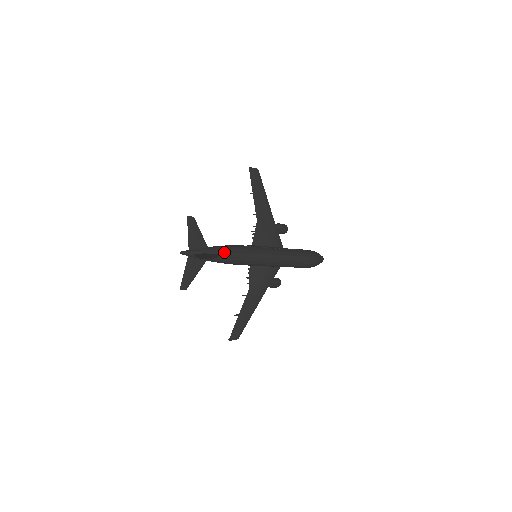
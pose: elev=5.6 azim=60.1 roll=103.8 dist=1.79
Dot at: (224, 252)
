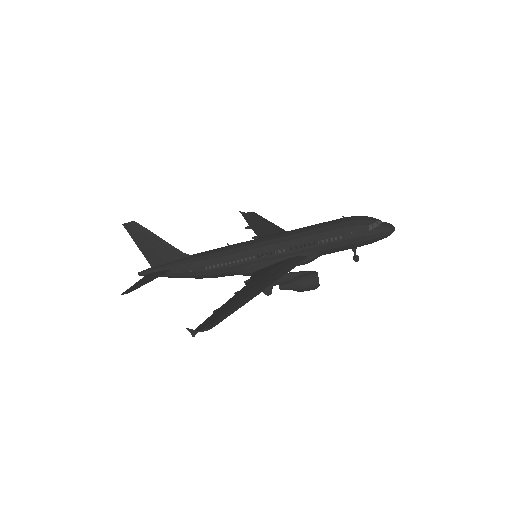
Dot at: (194, 254)
